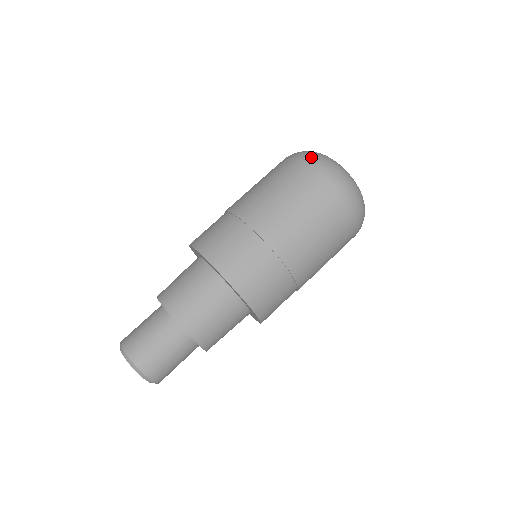
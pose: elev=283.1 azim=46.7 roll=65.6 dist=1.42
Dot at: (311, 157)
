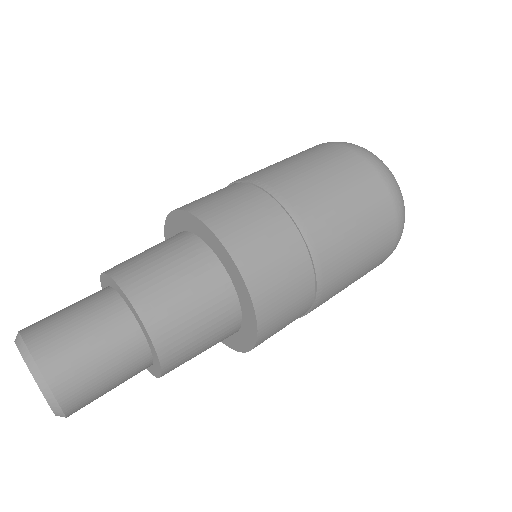
Dot at: occluded
